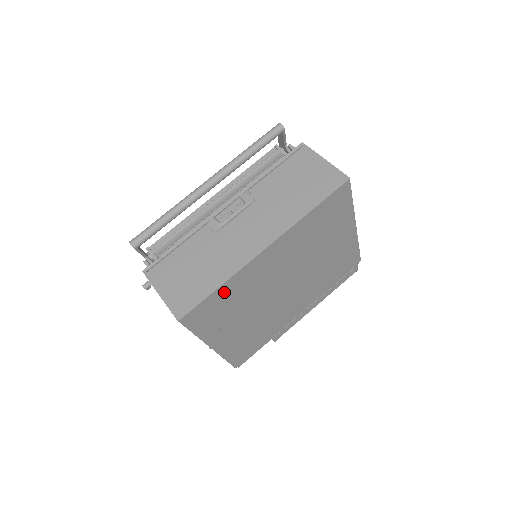
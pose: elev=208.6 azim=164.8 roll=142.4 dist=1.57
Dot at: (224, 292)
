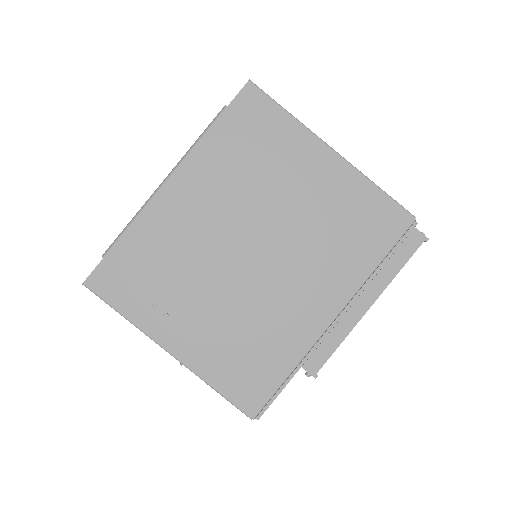
Dot at: (134, 247)
